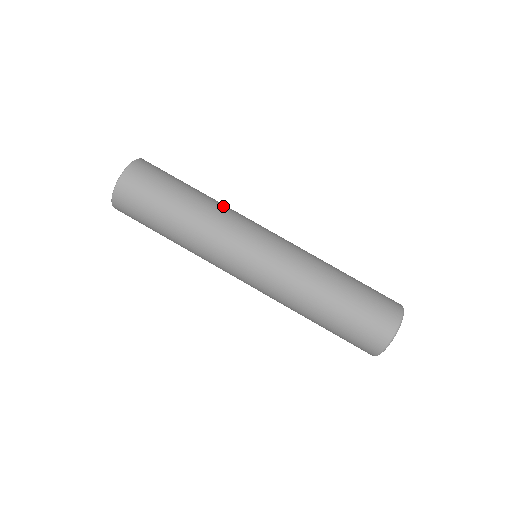
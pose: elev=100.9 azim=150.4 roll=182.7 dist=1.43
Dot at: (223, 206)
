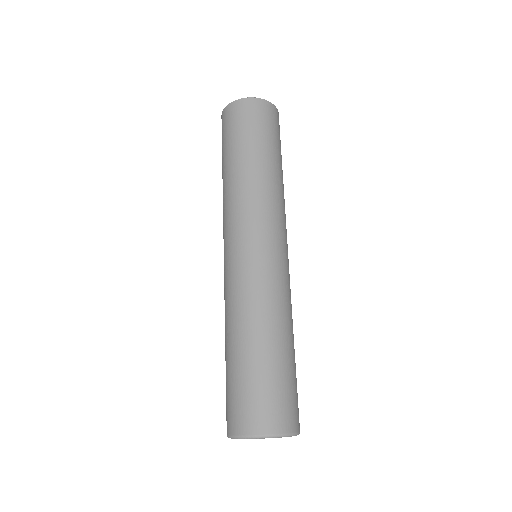
Dot at: (280, 195)
